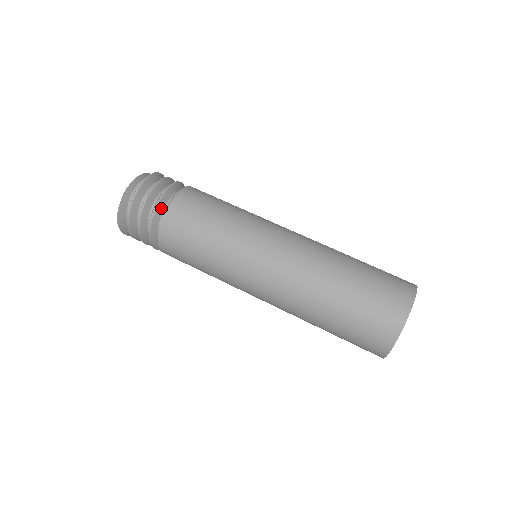
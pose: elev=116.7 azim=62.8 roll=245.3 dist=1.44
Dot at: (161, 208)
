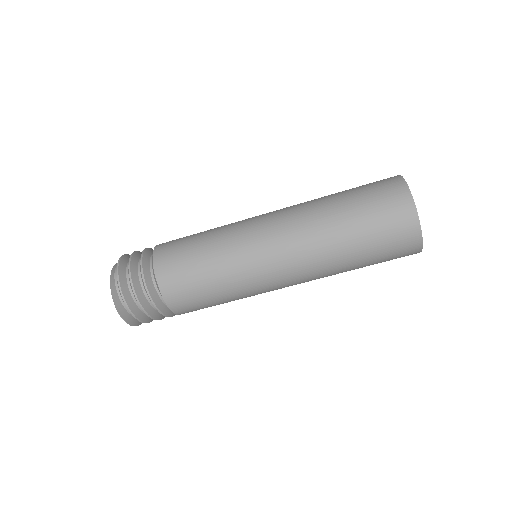
Dot at: (155, 295)
